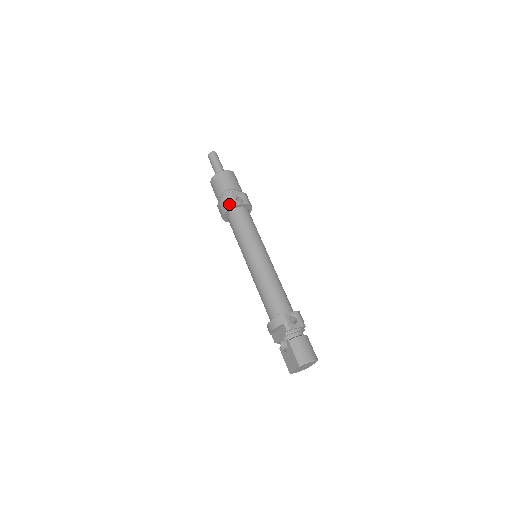
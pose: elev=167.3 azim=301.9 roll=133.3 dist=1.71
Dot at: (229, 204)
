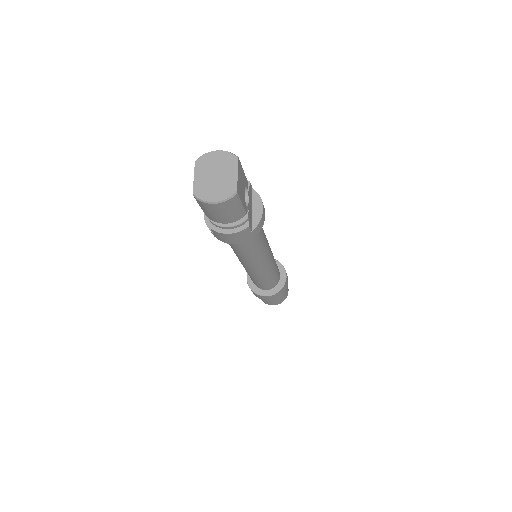
Dot at: occluded
